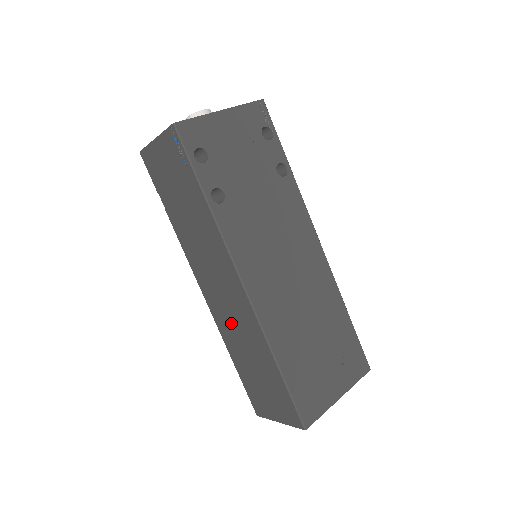
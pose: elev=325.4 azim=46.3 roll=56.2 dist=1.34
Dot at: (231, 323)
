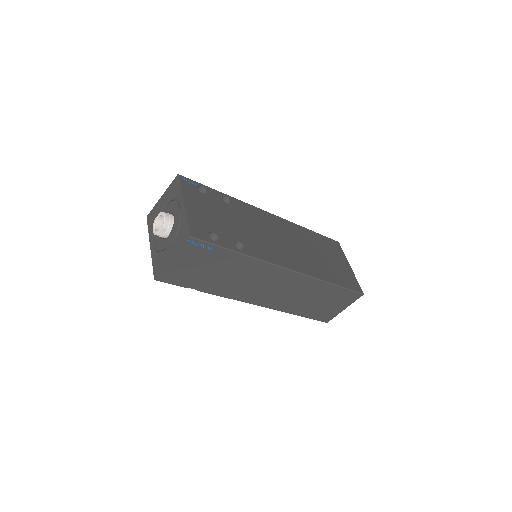
Dot at: (288, 298)
